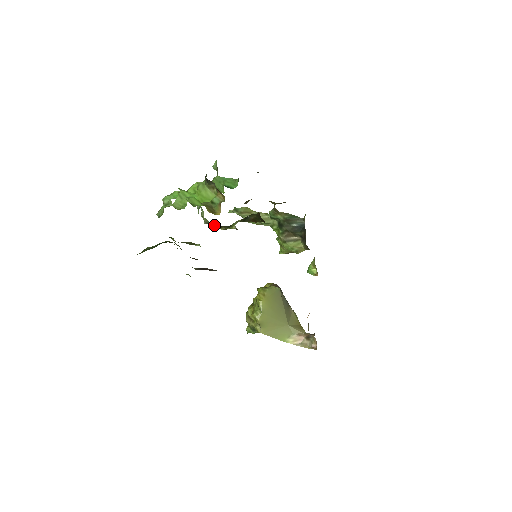
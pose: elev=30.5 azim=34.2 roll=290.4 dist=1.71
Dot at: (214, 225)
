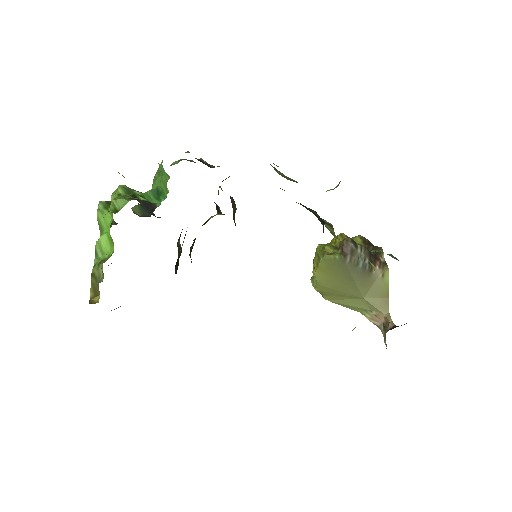
Dot at: occluded
